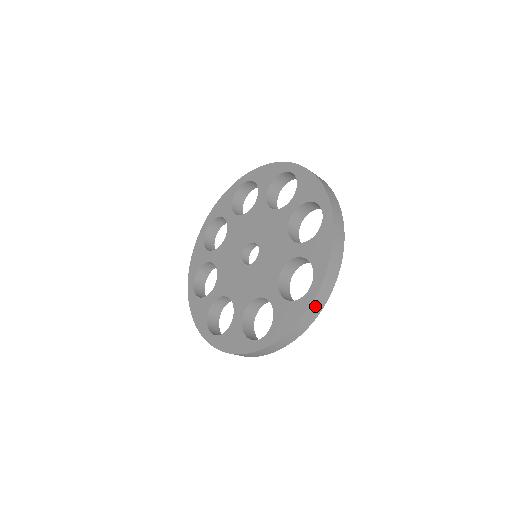
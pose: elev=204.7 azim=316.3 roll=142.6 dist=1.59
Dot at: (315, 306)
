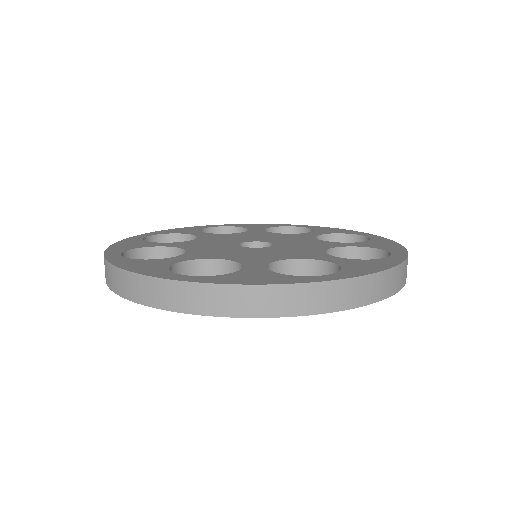
Dot at: (309, 295)
